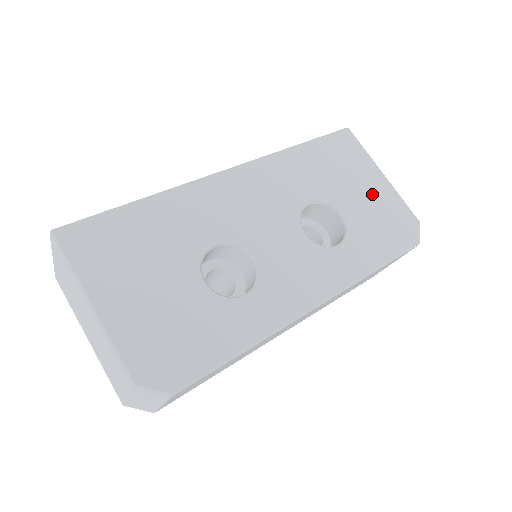
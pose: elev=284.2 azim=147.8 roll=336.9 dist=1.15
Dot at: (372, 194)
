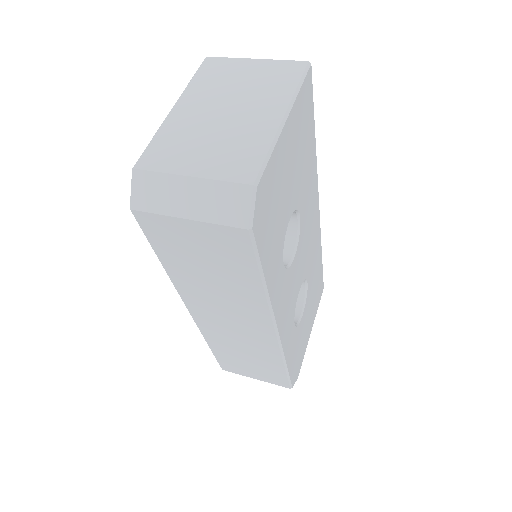
Dot at: (307, 330)
